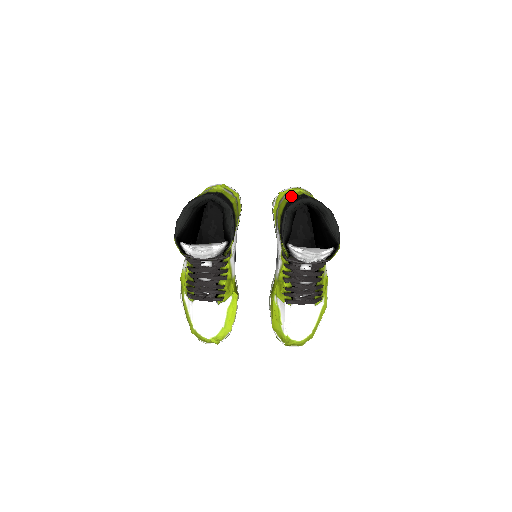
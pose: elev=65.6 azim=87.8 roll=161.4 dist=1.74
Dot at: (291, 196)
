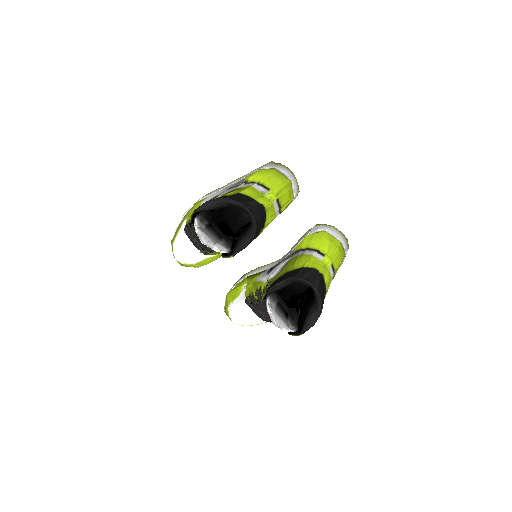
Dot at: (314, 263)
